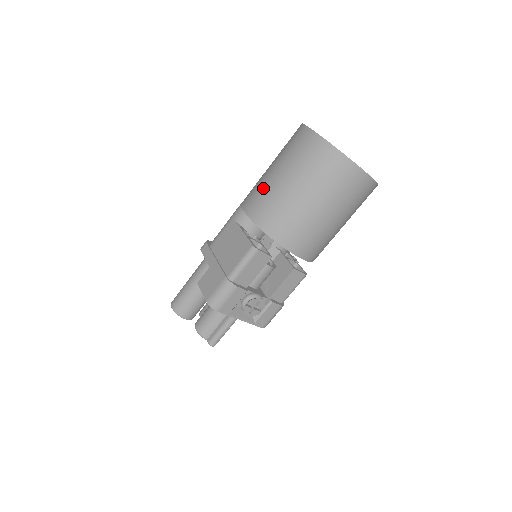
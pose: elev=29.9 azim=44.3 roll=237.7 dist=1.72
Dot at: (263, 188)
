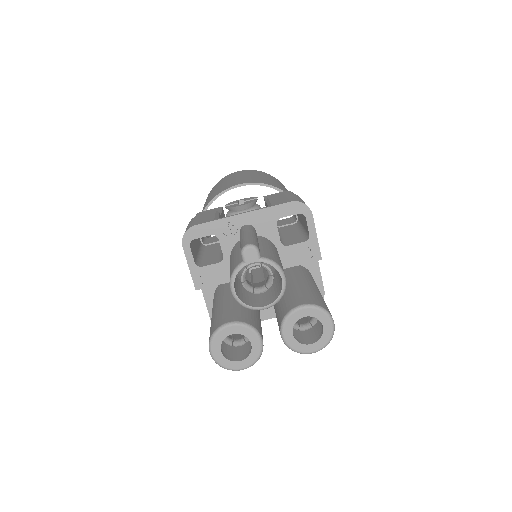
Dot at: occluded
